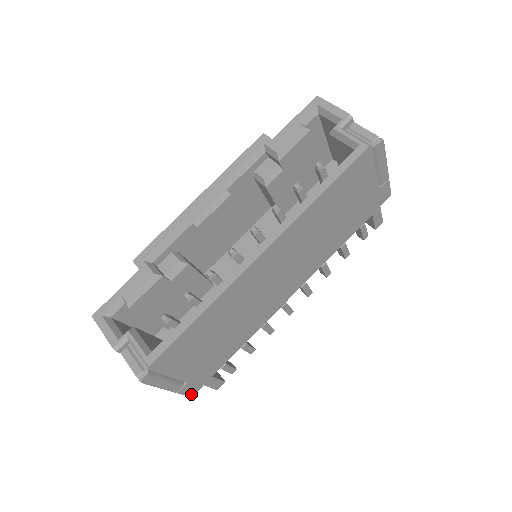
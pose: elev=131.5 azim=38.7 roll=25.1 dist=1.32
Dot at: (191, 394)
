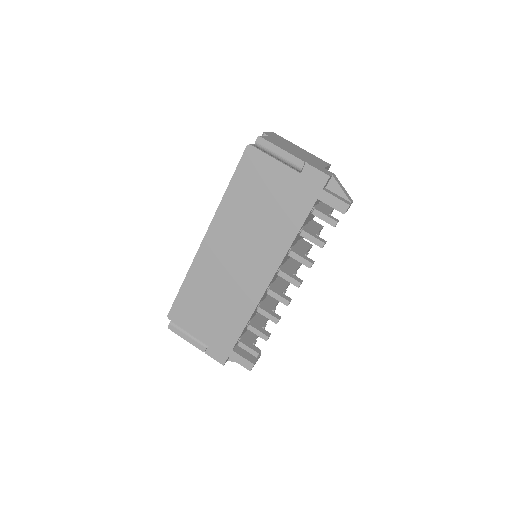
Dot at: (221, 362)
